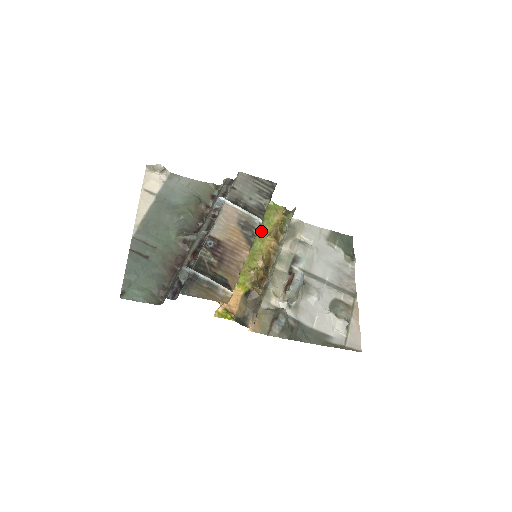
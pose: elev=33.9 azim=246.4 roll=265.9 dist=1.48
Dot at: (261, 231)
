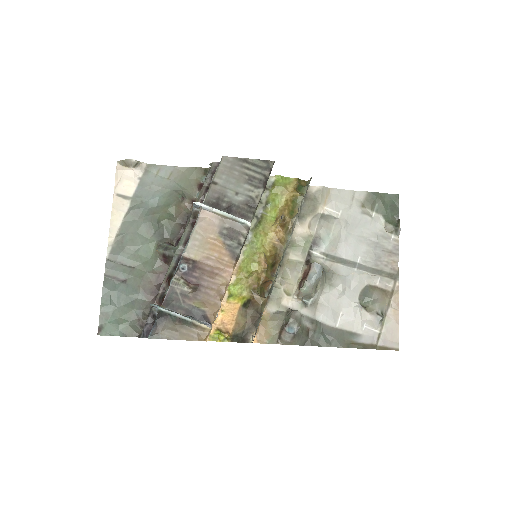
Dot at: (264, 220)
